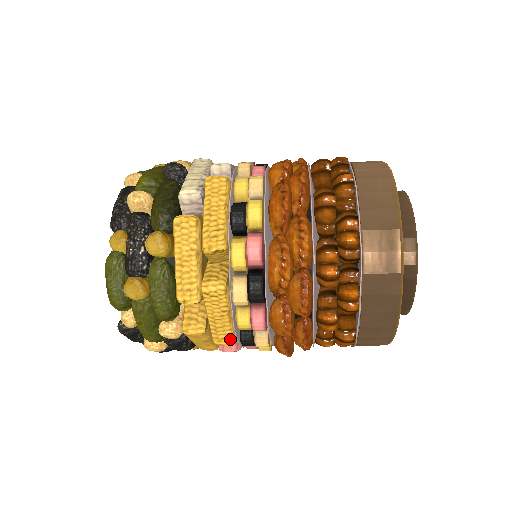
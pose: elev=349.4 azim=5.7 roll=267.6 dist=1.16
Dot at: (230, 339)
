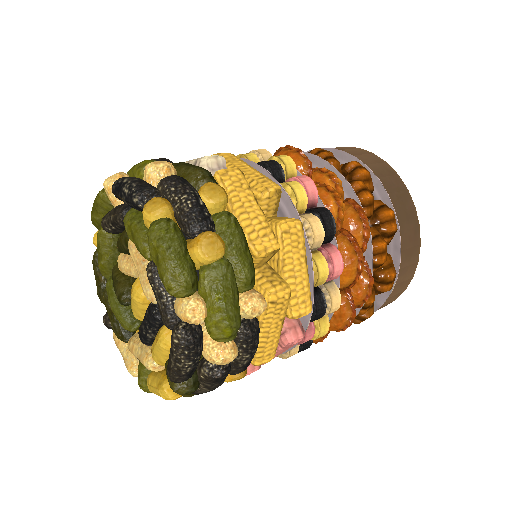
Dot at: (309, 302)
